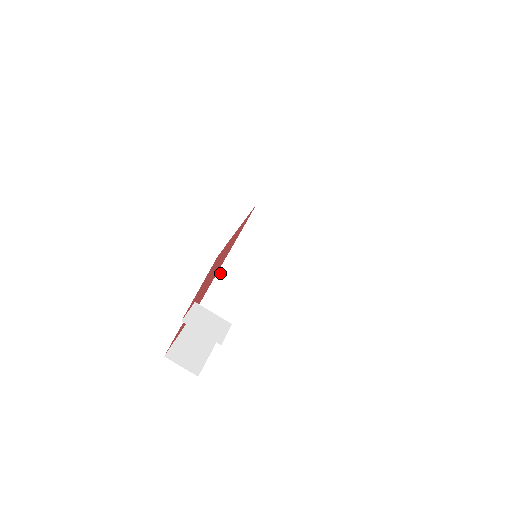
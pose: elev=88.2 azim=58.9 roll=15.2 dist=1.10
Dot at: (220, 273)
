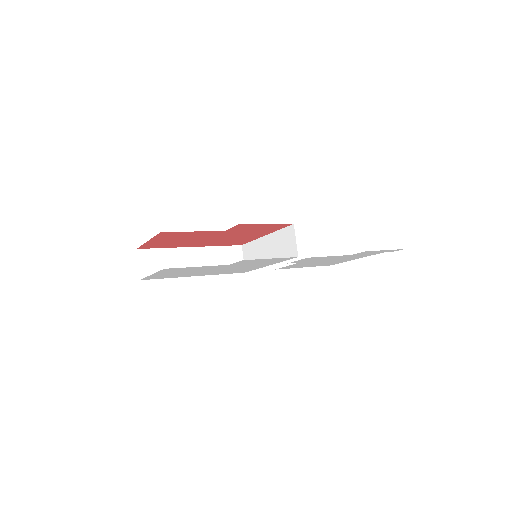
Dot at: (179, 250)
